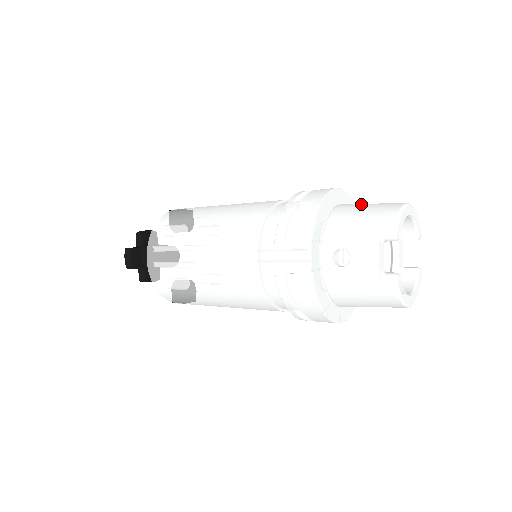
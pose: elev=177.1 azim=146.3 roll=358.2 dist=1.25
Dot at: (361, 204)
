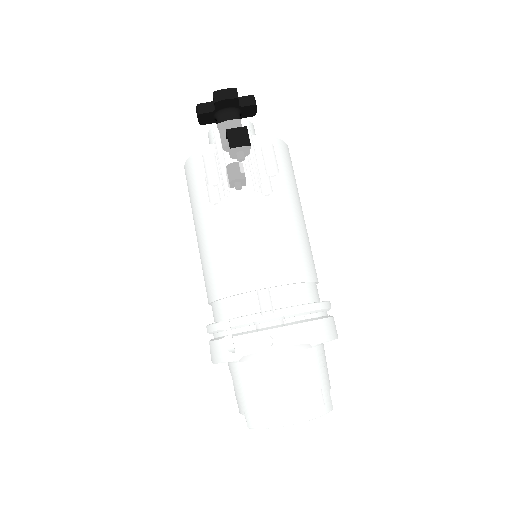
Dot at: (275, 381)
